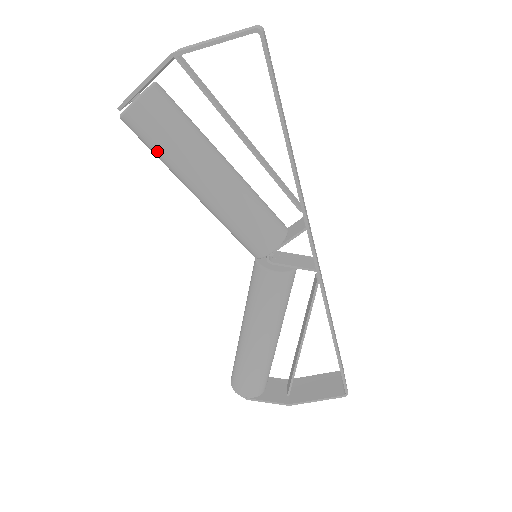
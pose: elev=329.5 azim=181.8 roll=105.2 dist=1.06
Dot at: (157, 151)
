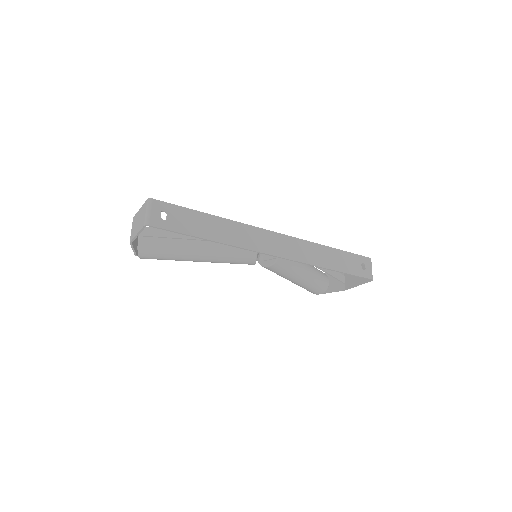
Dot at: occluded
